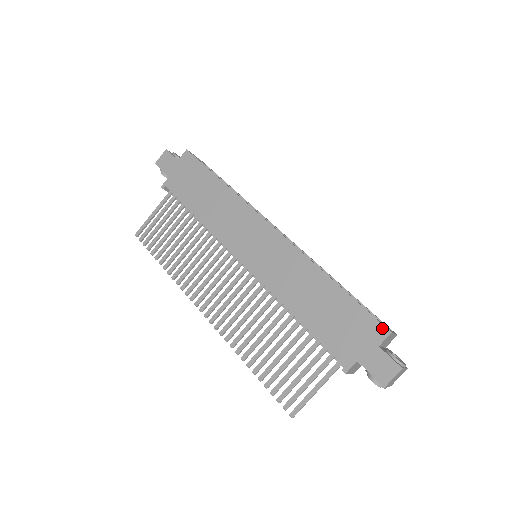
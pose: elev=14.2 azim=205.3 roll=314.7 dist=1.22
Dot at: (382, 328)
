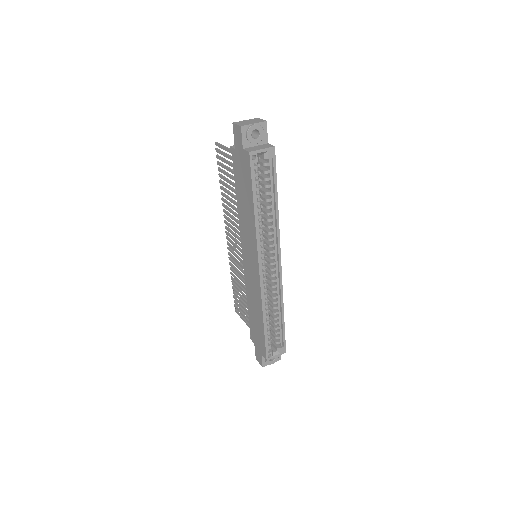
Dot at: (265, 356)
